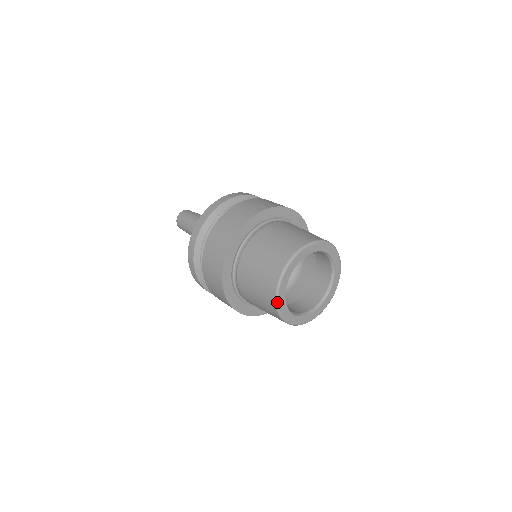
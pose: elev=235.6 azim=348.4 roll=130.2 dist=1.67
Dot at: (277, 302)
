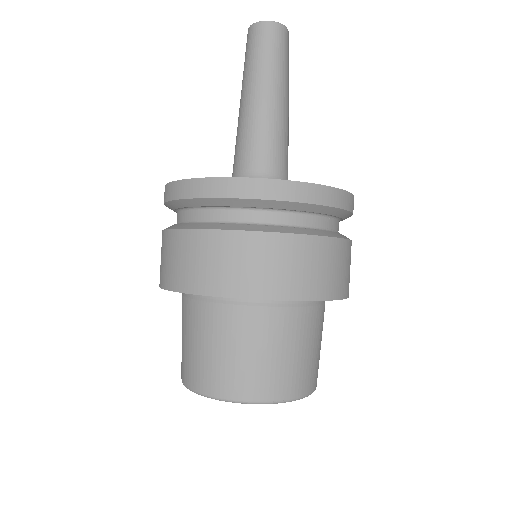
Dot at: occluded
